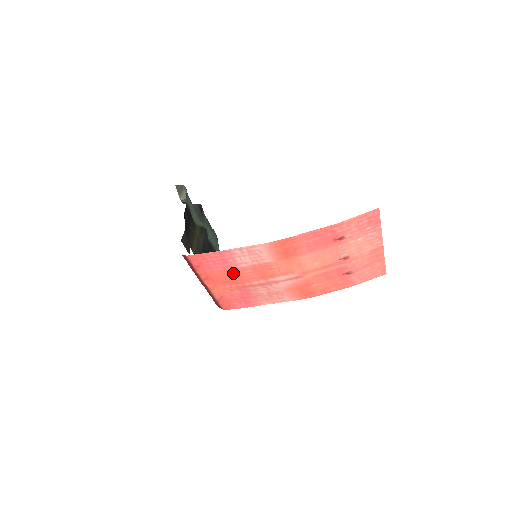
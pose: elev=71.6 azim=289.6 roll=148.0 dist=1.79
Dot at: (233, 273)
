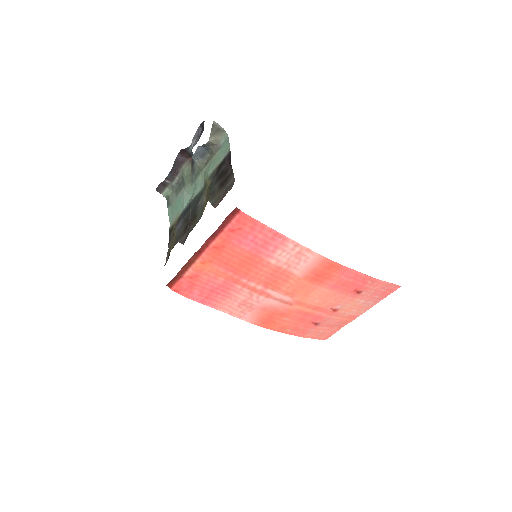
Dot at: (251, 261)
